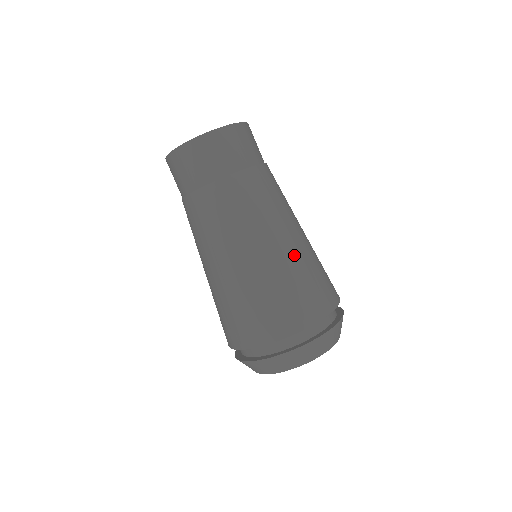
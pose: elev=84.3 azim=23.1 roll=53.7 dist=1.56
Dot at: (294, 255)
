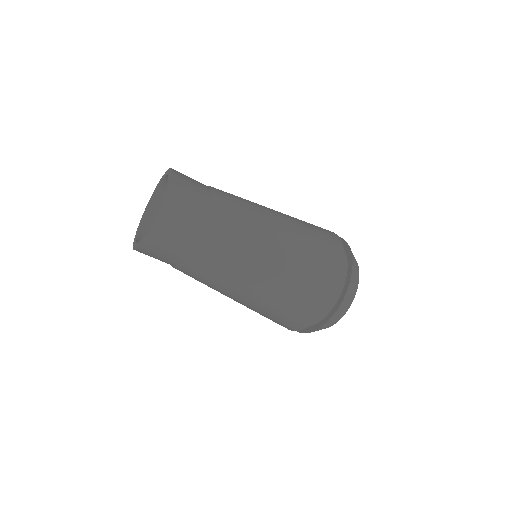
Dot at: (292, 234)
